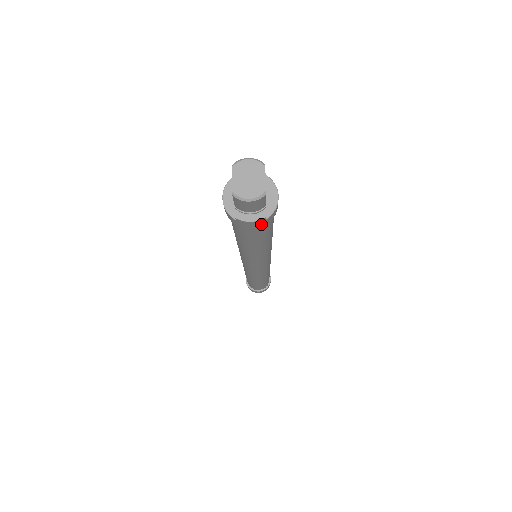
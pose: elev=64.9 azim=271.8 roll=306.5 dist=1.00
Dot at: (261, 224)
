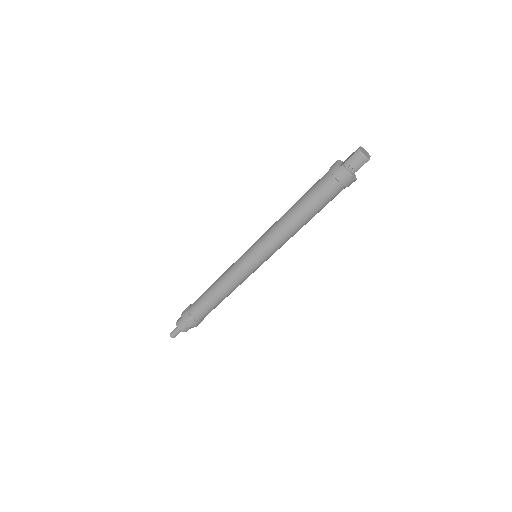
Dot at: (345, 180)
